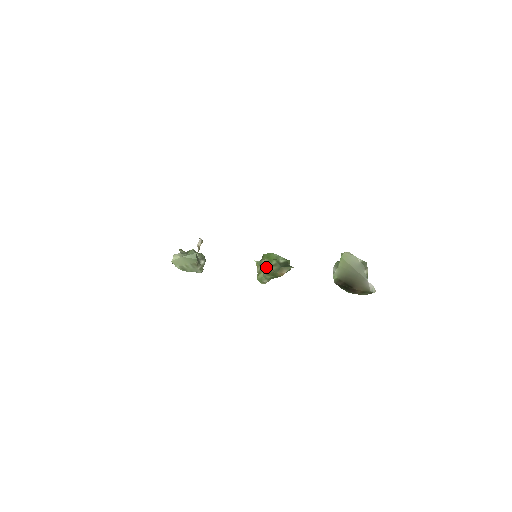
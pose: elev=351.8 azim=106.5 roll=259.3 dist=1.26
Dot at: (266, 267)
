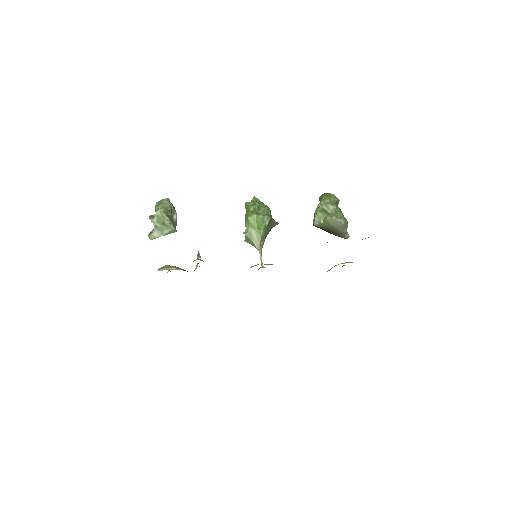
Dot at: (259, 245)
